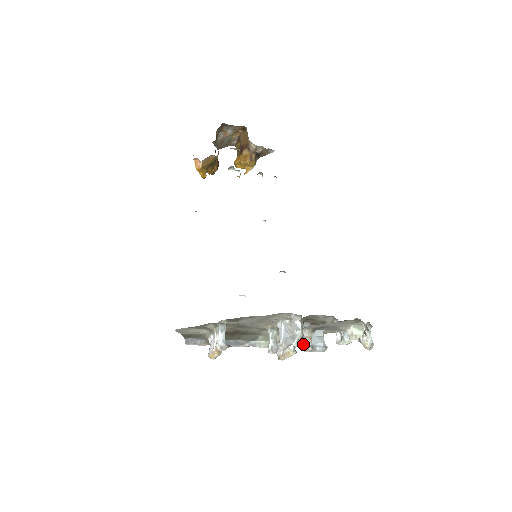
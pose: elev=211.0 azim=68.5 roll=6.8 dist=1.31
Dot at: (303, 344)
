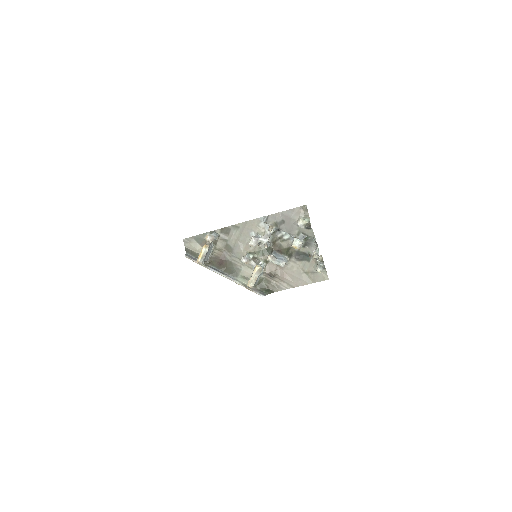
Dot at: (267, 238)
